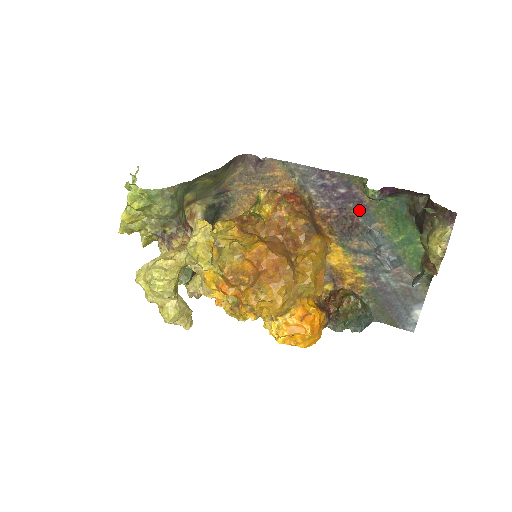
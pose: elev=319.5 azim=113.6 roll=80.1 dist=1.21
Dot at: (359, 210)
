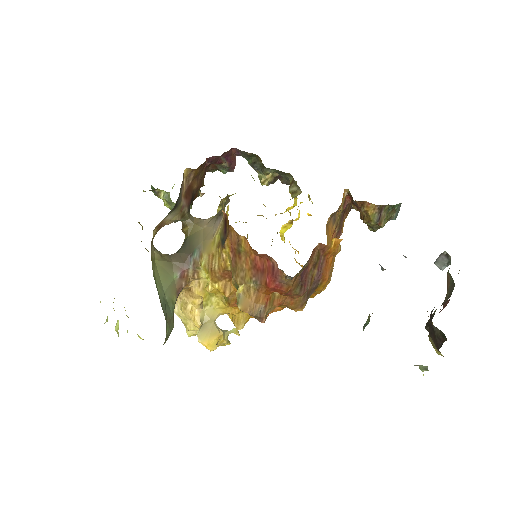
Dot at: occluded
